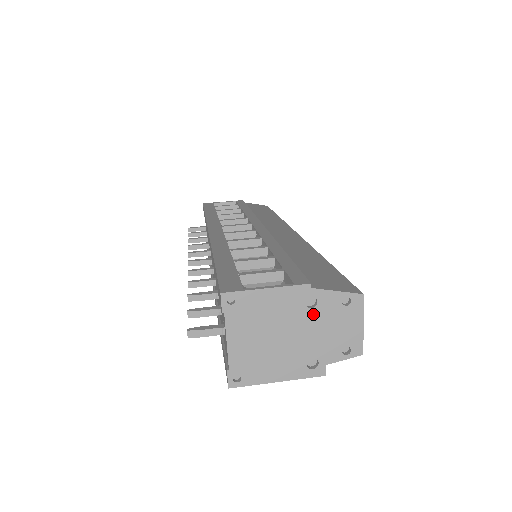
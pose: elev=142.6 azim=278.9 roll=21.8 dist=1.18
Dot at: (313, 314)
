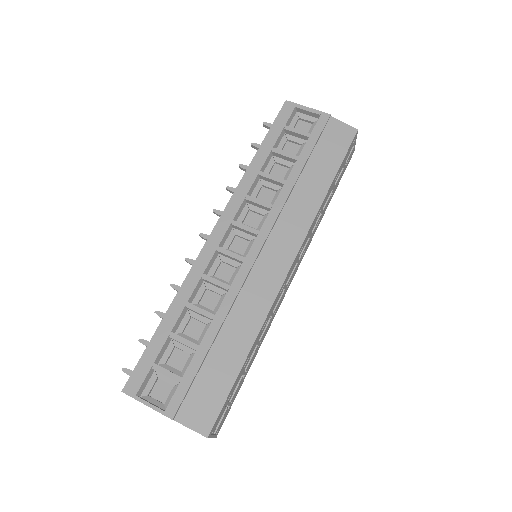
Dot at: occluded
